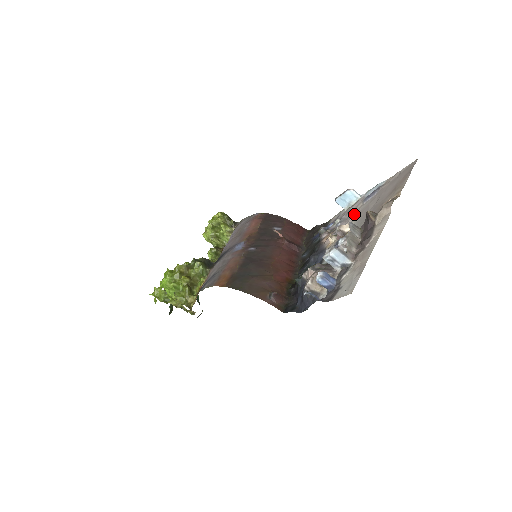
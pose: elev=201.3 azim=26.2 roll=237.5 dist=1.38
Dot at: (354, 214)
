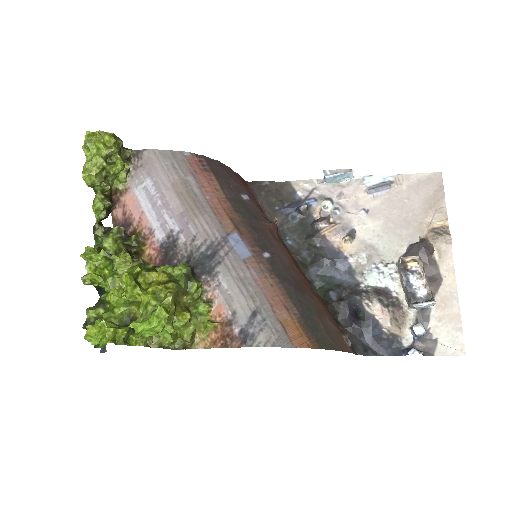
Dot at: (363, 209)
